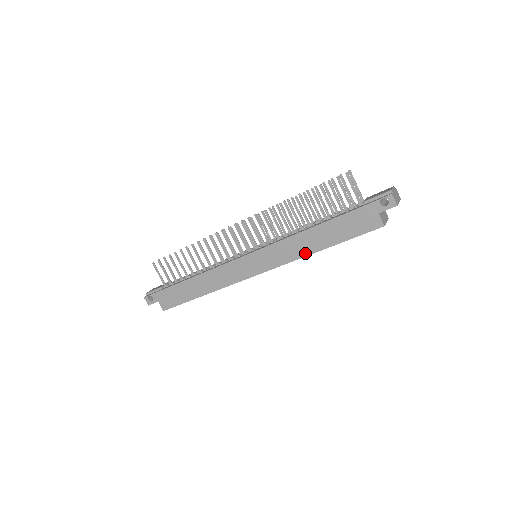
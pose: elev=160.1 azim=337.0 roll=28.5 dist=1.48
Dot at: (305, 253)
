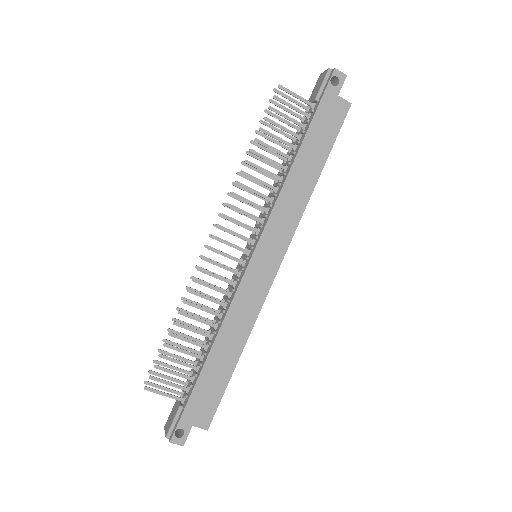
Dot at: (307, 196)
